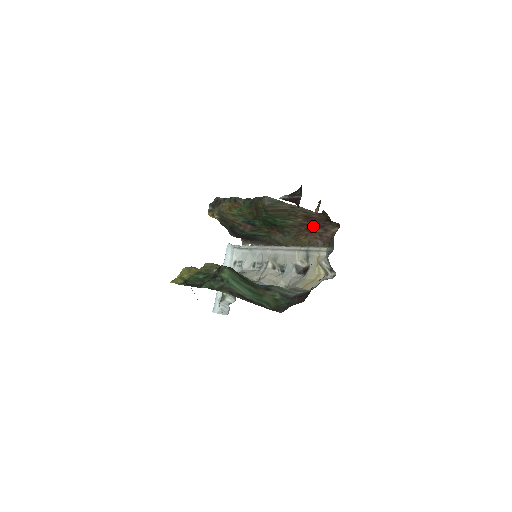
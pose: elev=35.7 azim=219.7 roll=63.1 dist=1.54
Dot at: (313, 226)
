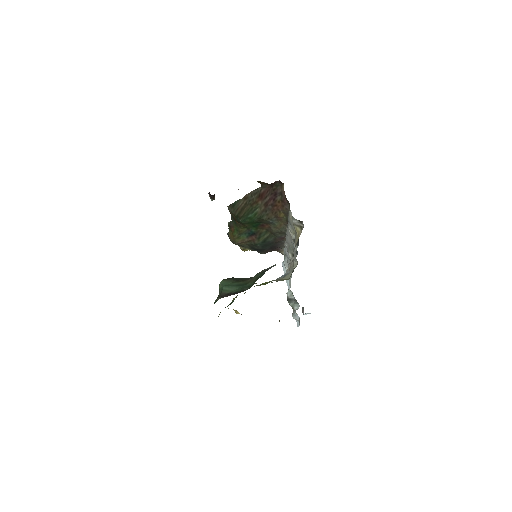
Dot at: (272, 199)
